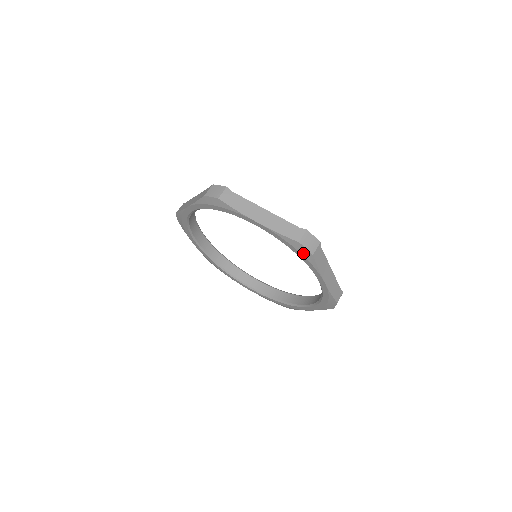
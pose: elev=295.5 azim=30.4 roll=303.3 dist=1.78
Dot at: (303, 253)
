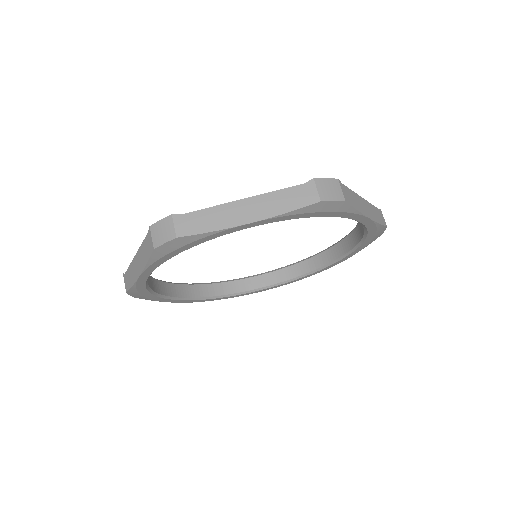
Dot at: (331, 209)
